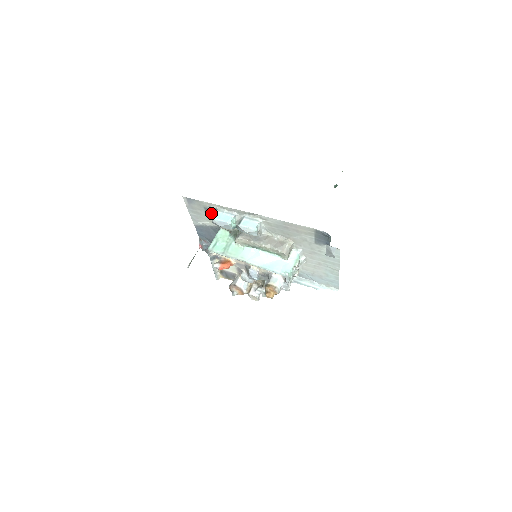
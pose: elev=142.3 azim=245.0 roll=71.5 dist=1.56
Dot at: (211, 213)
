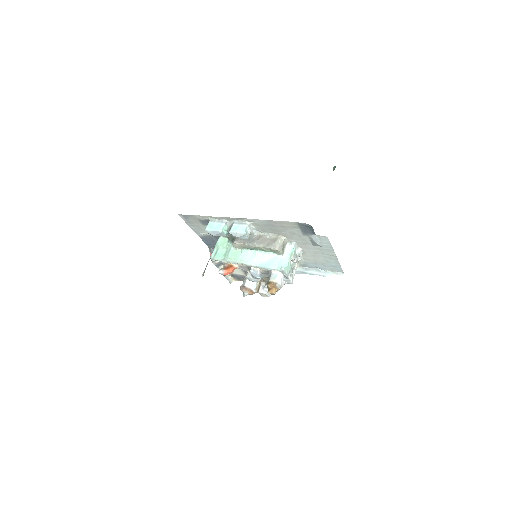
Dot at: (207, 224)
